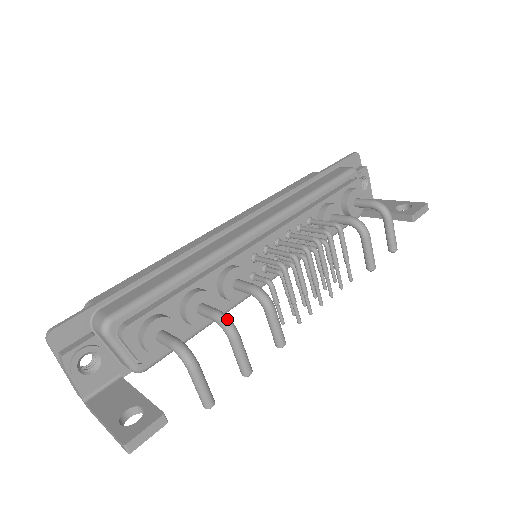
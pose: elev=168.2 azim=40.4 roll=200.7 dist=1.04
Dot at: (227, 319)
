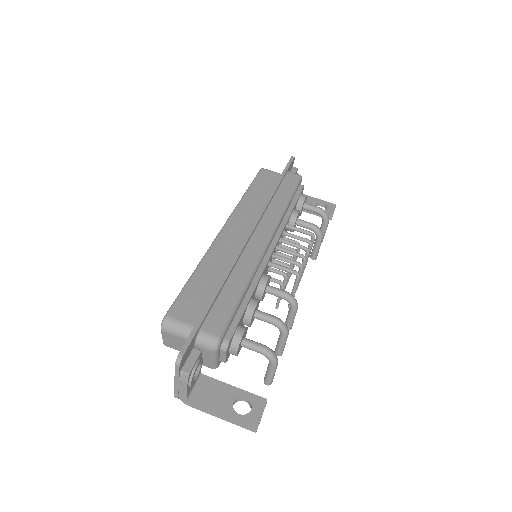
Dot at: (285, 324)
